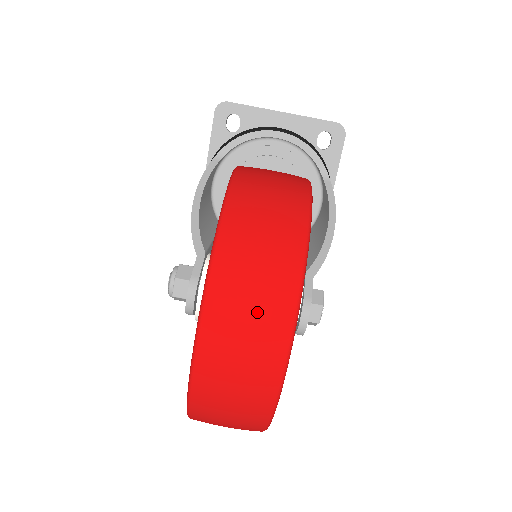
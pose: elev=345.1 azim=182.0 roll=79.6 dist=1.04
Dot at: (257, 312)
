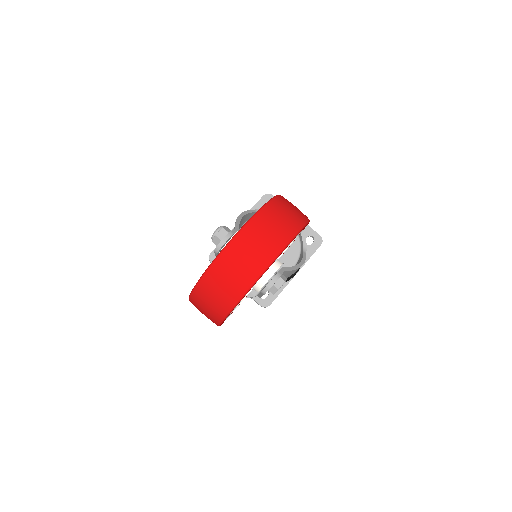
Dot at: (274, 232)
